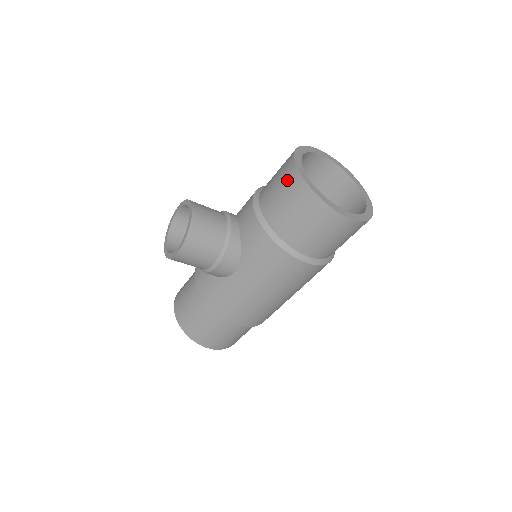
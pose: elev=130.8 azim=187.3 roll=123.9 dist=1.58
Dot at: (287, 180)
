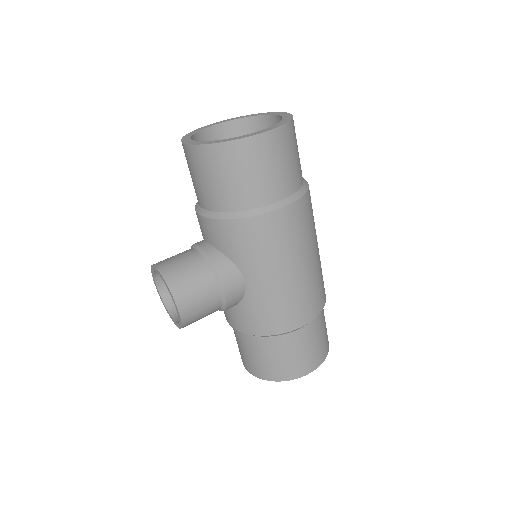
Dot at: (194, 163)
